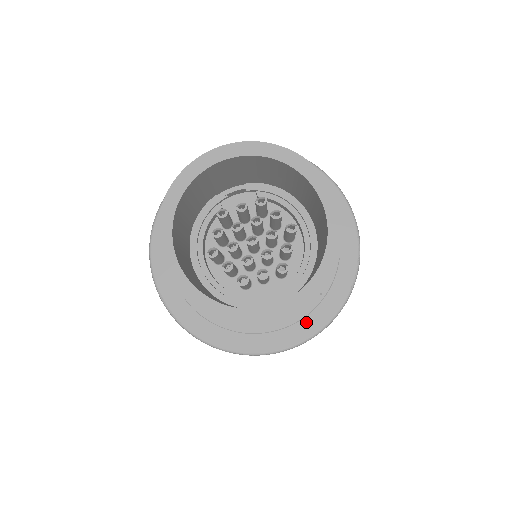
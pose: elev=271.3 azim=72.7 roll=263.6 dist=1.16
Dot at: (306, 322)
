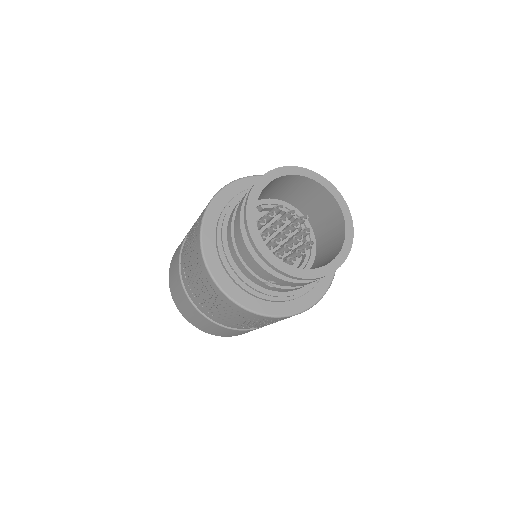
Dot at: (323, 278)
